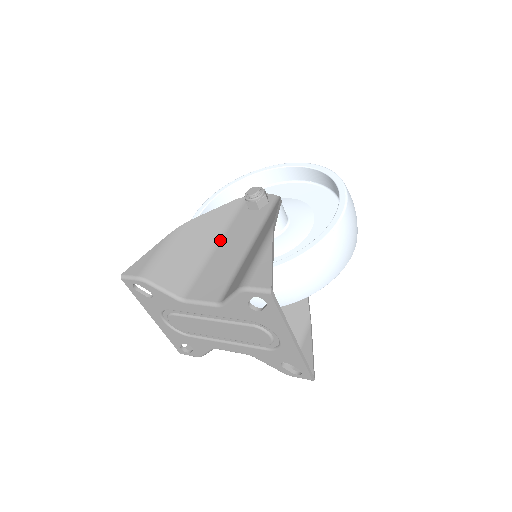
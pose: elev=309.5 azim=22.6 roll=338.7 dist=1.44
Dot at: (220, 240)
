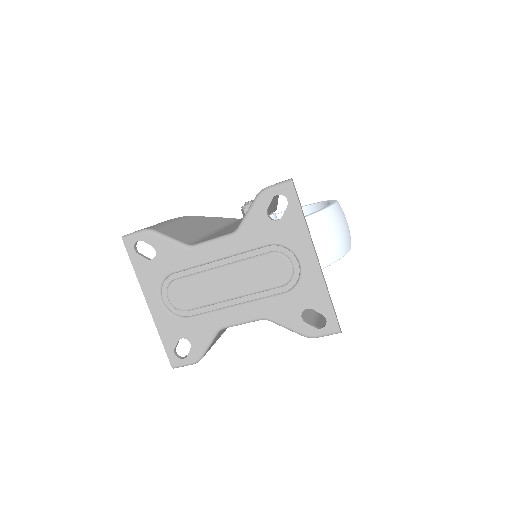
Dot at: (222, 228)
